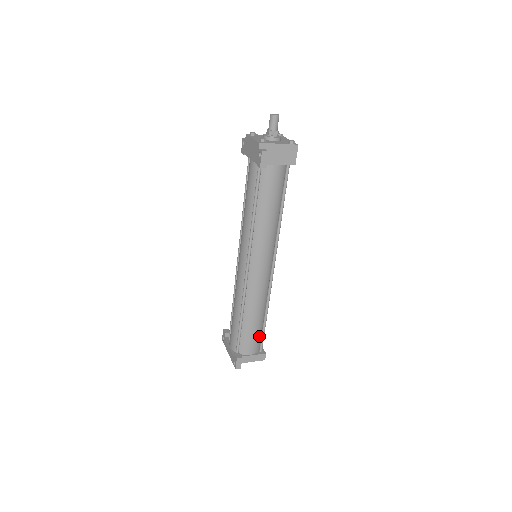
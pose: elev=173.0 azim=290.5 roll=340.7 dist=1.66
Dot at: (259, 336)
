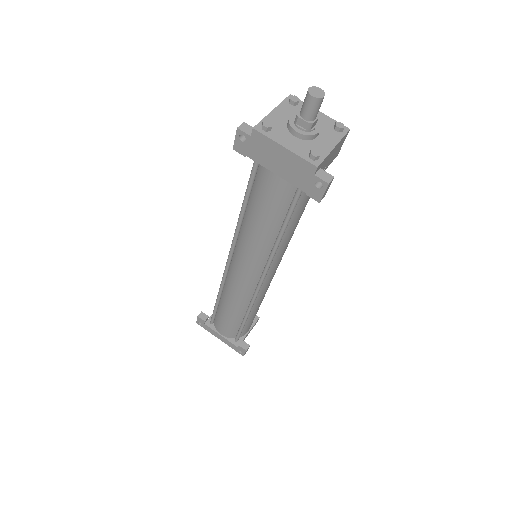
Dot at: occluded
